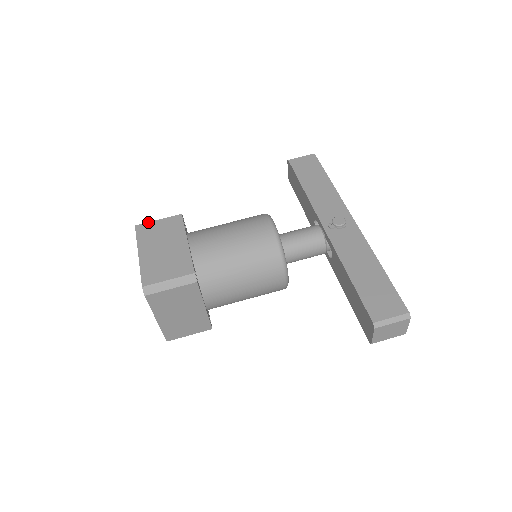
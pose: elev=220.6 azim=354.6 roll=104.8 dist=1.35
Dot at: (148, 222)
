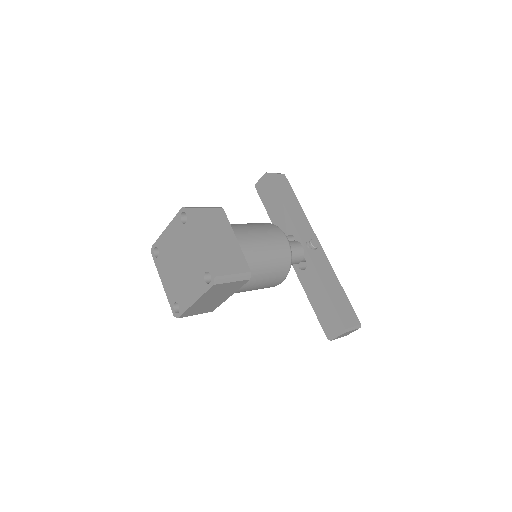
Dot at: (198, 208)
